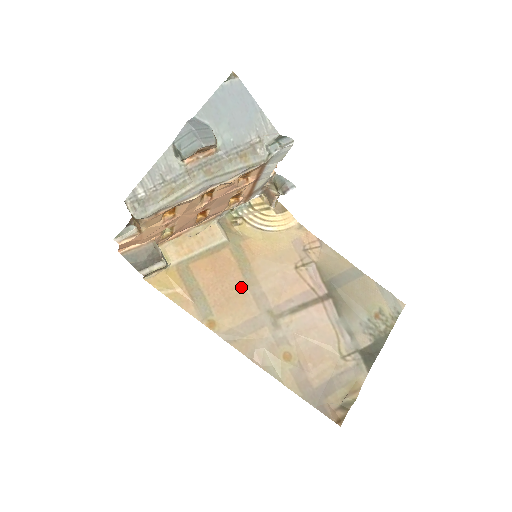
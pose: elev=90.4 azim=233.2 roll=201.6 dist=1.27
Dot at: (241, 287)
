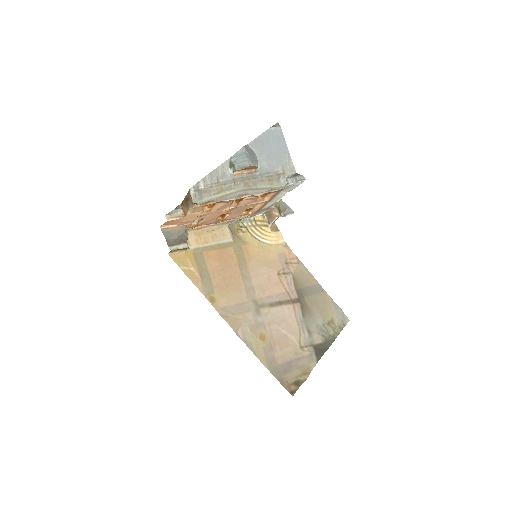
Dot at: (237, 278)
